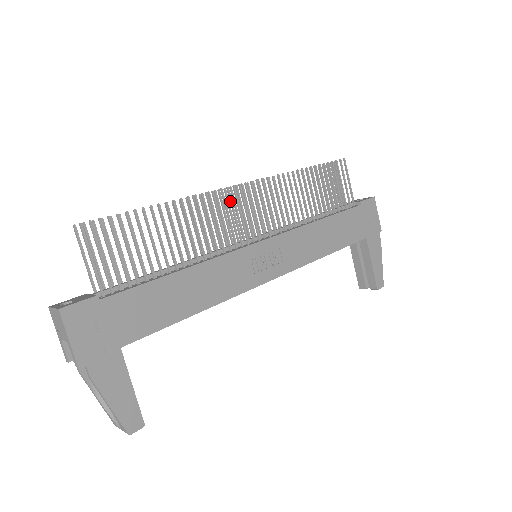
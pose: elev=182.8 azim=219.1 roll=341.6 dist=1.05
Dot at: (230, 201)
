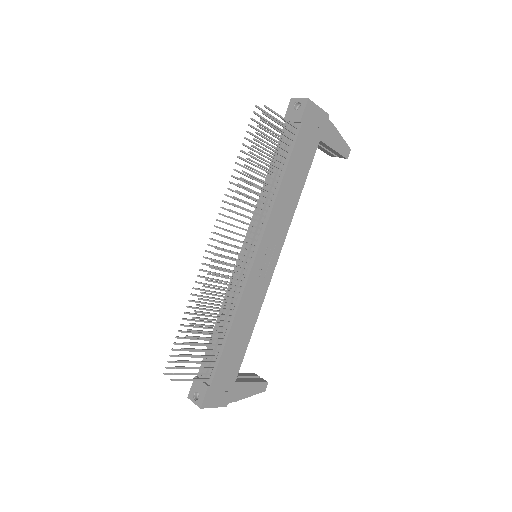
Dot at: occluded
